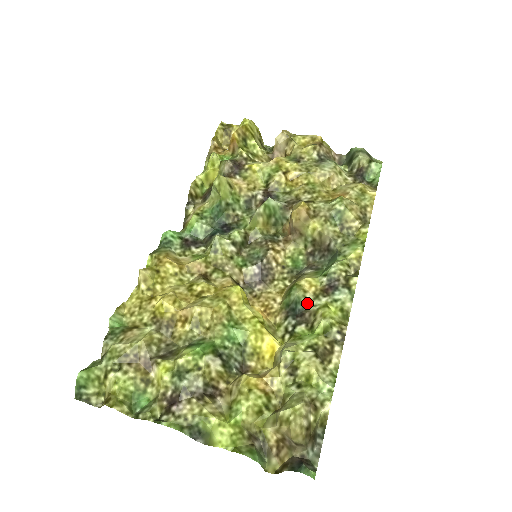
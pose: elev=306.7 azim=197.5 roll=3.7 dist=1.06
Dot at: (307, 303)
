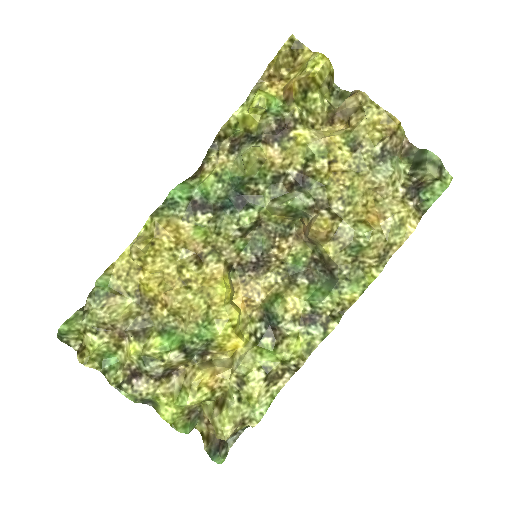
Dot at: (282, 324)
